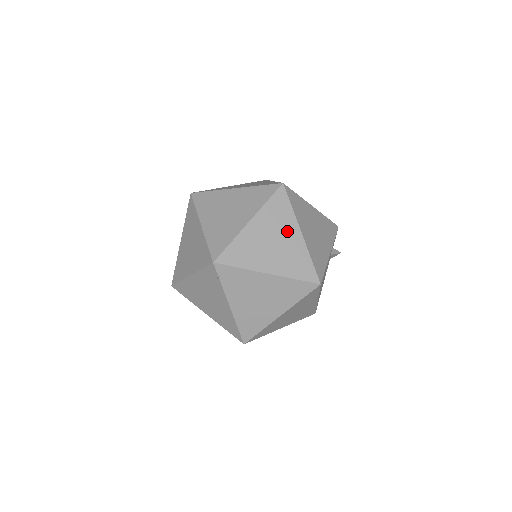
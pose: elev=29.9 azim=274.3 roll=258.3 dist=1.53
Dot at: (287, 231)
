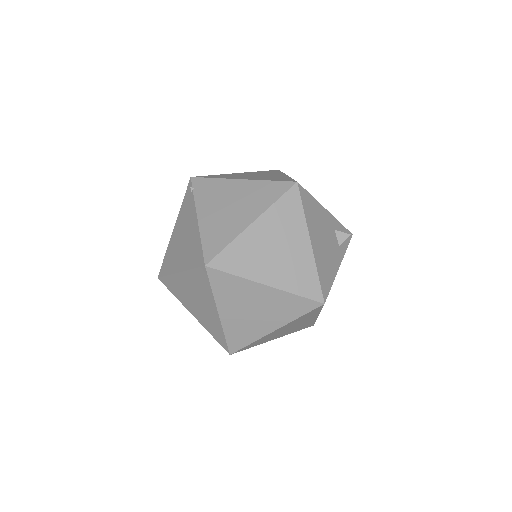
Dot at: occluded
